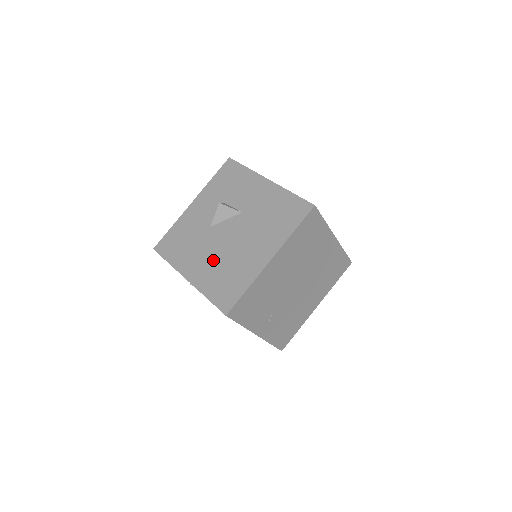
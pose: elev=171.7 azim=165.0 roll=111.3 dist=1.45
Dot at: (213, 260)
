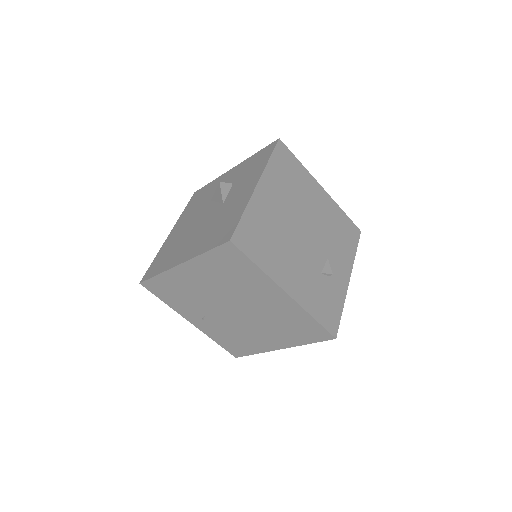
Dot at: (182, 232)
